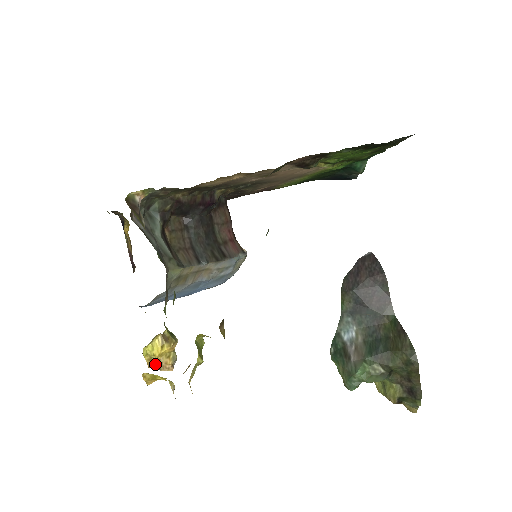
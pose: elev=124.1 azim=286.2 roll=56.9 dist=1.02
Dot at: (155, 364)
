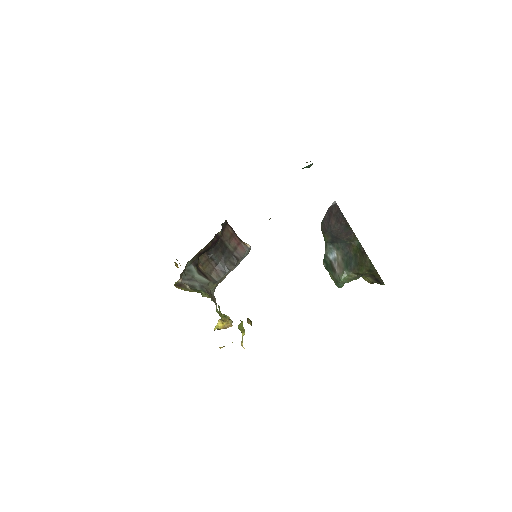
Dot at: occluded
